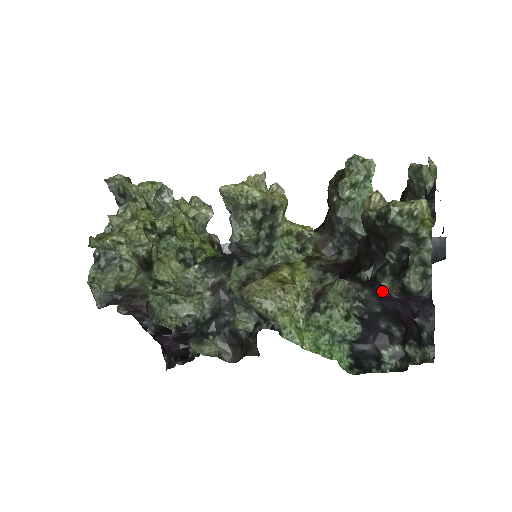
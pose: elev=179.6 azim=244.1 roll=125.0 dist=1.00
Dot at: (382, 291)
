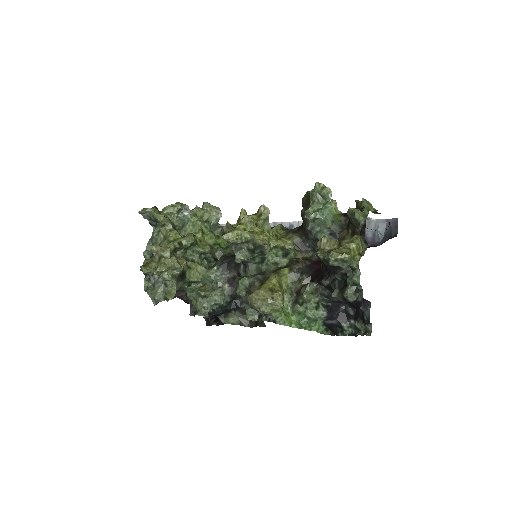
Dot at: occluded
